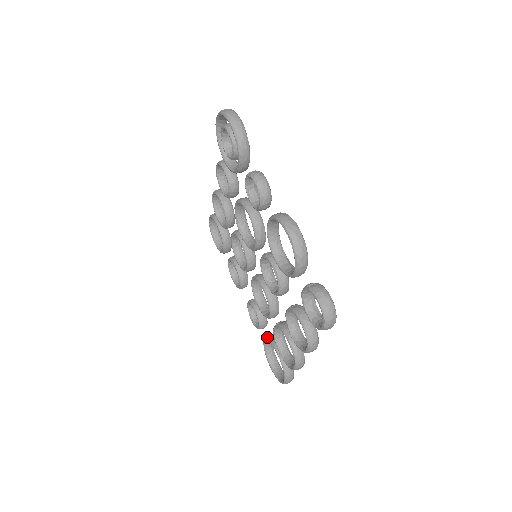
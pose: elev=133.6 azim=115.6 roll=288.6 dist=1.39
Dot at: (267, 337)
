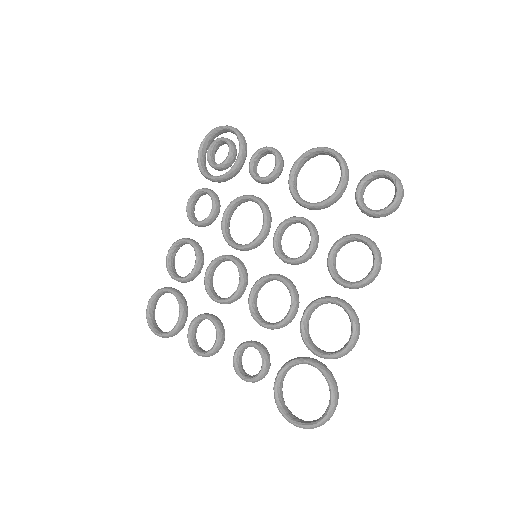
Dot at: (283, 365)
